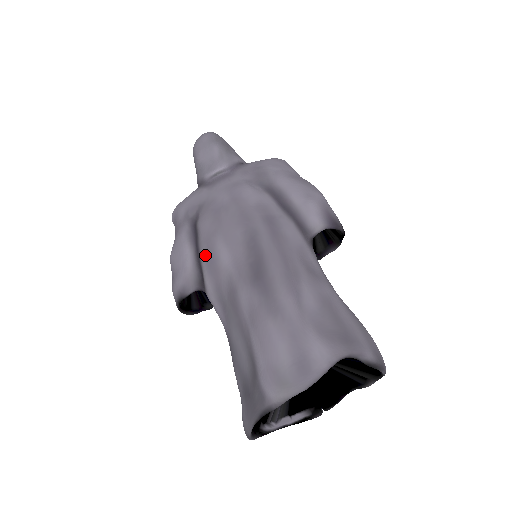
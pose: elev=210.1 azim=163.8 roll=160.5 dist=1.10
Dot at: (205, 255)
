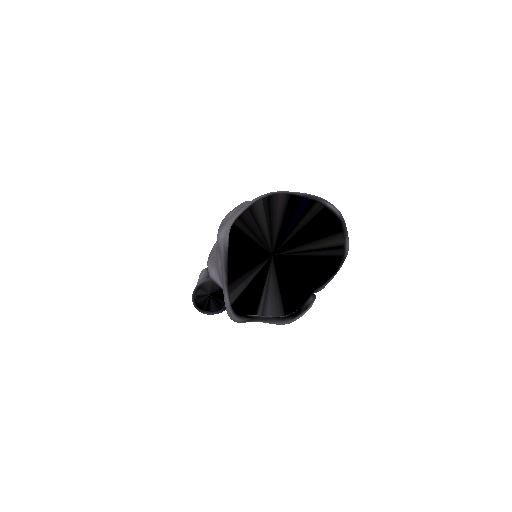
Dot at: (208, 257)
